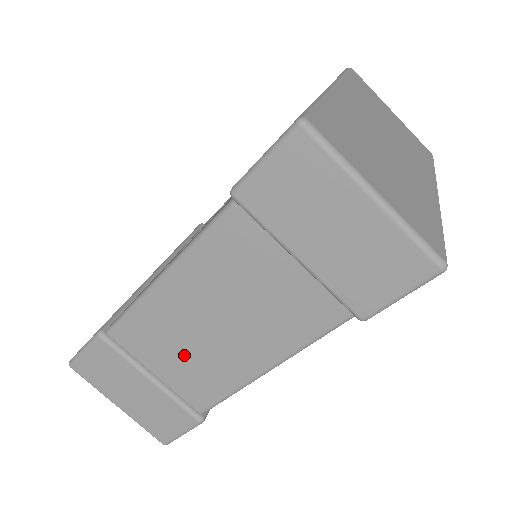
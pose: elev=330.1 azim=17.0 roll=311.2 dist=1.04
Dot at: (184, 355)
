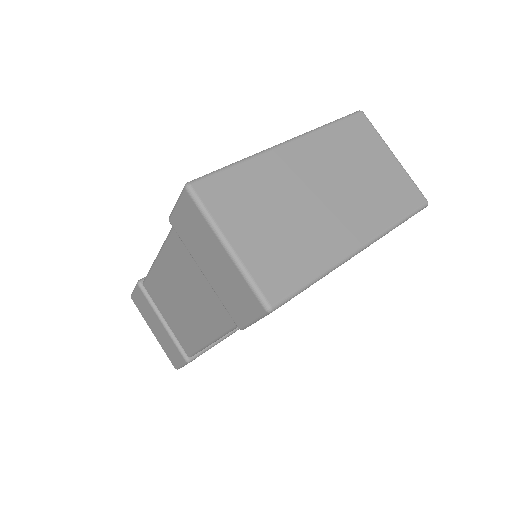
Dot at: (174, 313)
